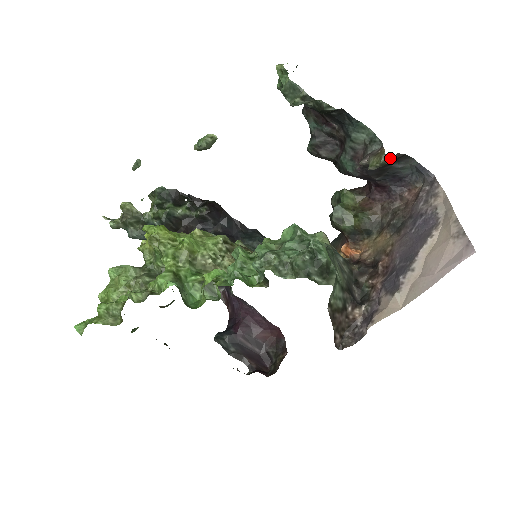
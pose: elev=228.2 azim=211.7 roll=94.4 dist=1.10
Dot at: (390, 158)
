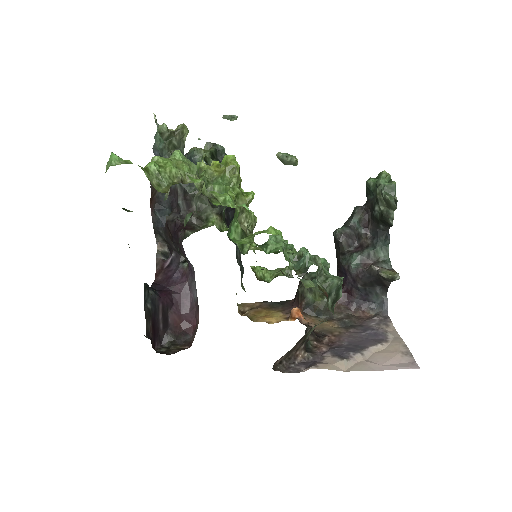
Dot at: (386, 280)
